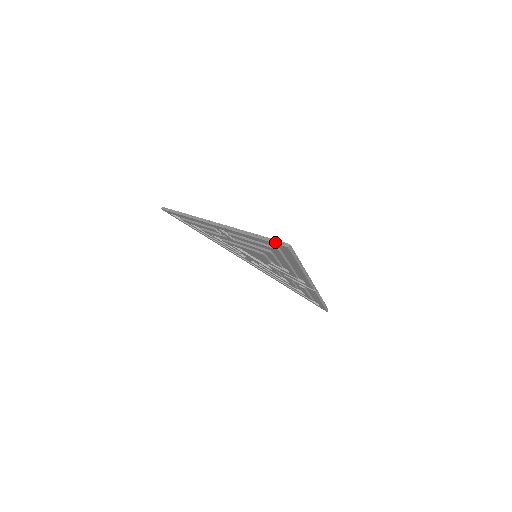
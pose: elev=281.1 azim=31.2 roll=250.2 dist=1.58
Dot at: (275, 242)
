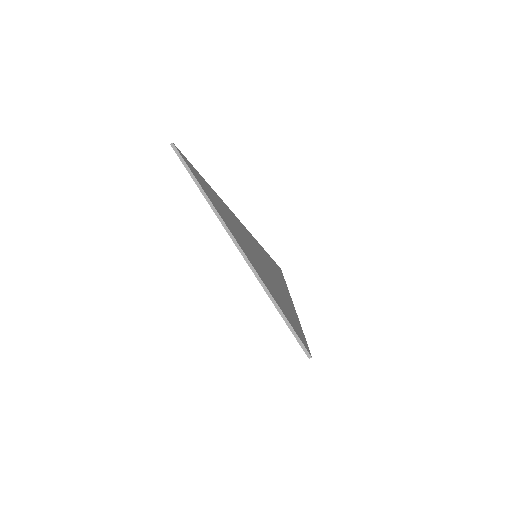
Dot at: (300, 343)
